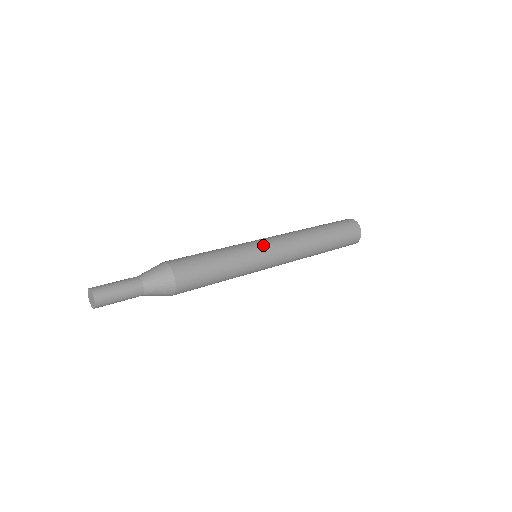
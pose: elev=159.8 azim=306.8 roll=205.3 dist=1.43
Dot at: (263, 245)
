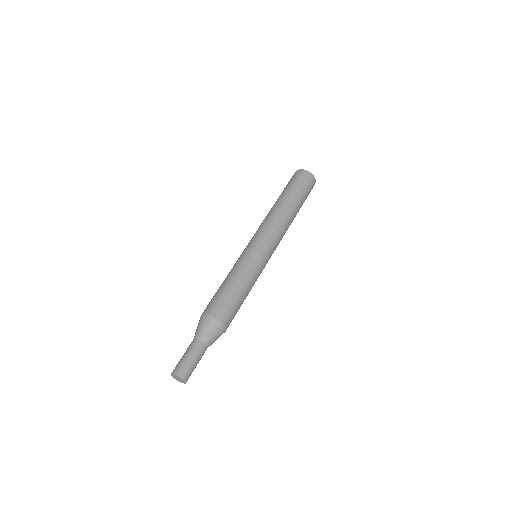
Dot at: (262, 249)
